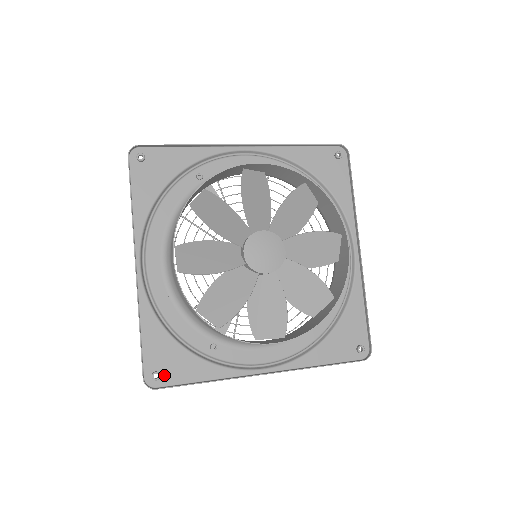
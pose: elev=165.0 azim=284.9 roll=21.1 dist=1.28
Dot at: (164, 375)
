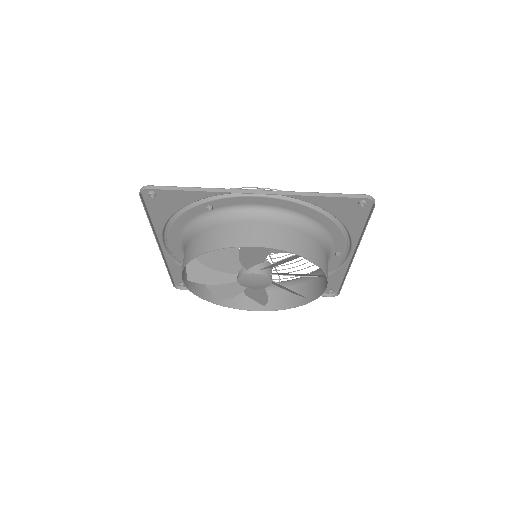
Dot at: occluded
